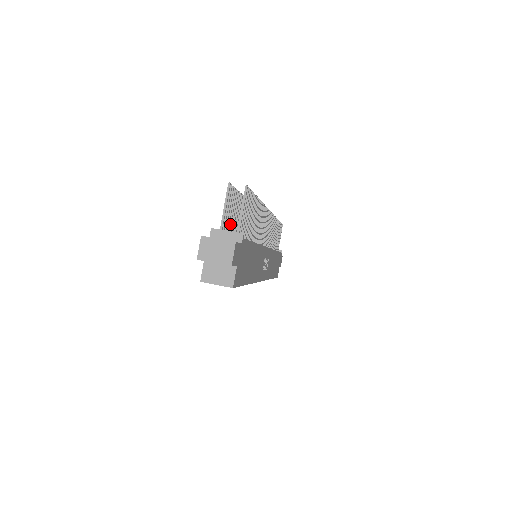
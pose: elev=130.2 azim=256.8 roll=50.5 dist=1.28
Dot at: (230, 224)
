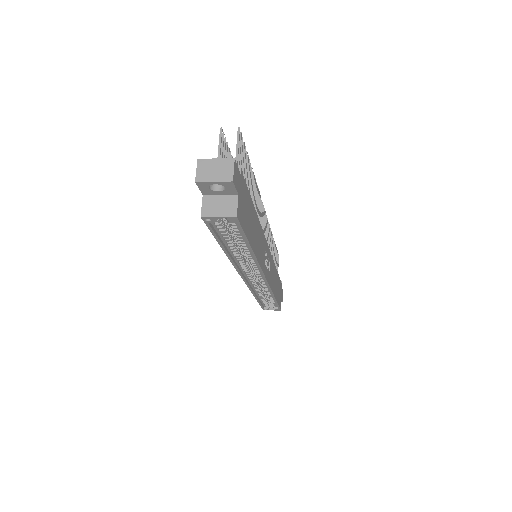
Dot at: occluded
